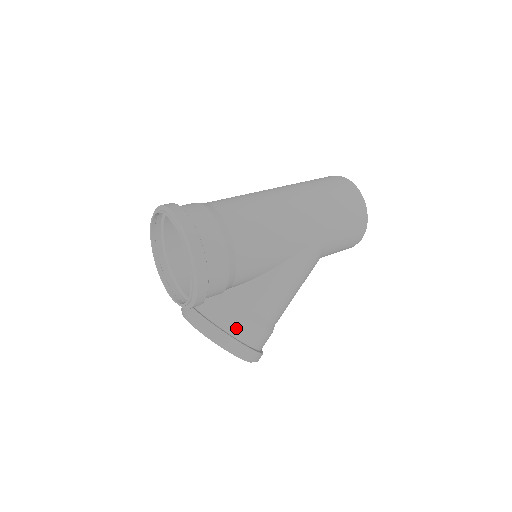
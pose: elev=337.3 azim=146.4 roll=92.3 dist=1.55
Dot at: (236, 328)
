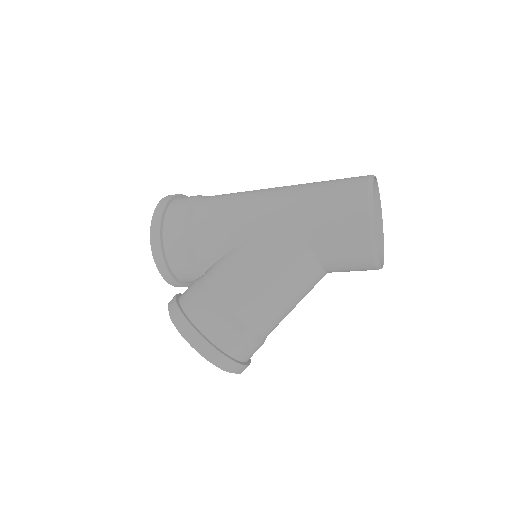
Dot at: (187, 300)
